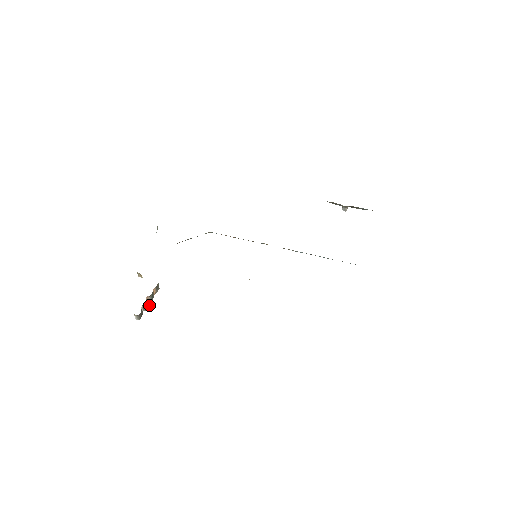
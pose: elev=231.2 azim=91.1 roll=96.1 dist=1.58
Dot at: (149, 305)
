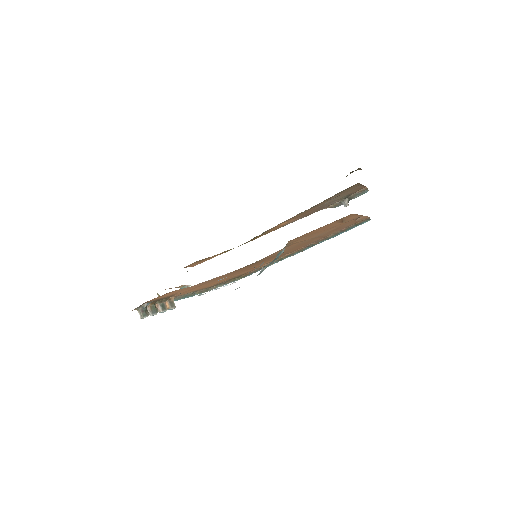
Dot at: (151, 302)
